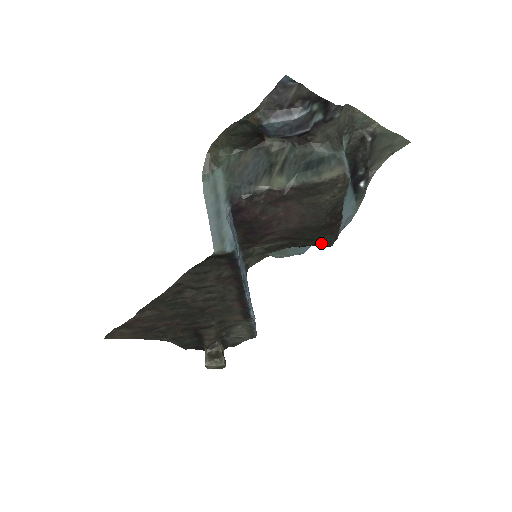
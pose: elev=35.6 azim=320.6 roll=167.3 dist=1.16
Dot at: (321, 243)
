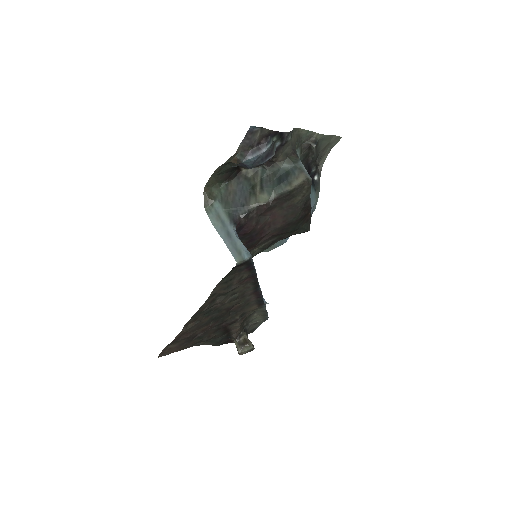
Dot at: (301, 231)
